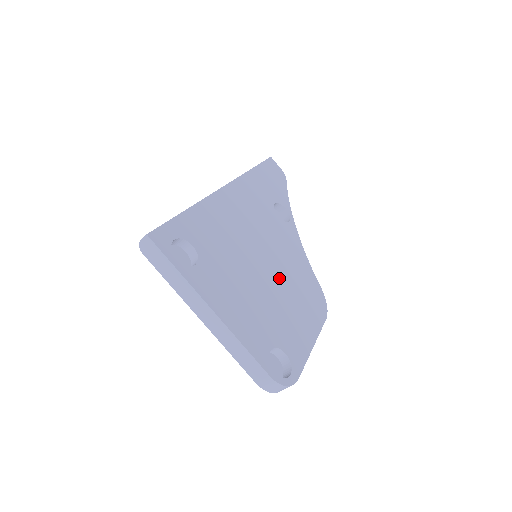
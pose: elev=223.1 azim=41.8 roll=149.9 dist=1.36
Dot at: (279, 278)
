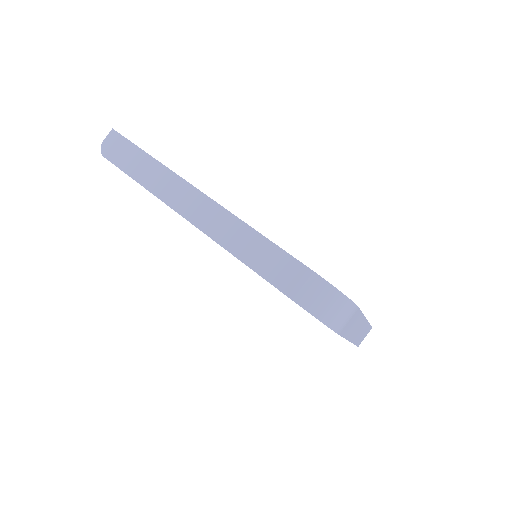
Dot at: occluded
